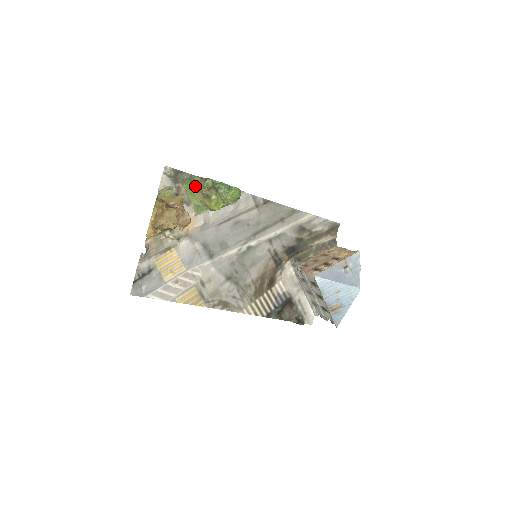
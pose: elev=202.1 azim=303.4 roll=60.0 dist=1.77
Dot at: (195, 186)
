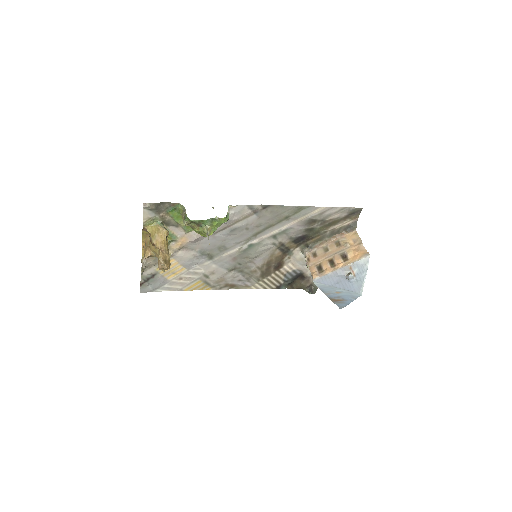
Dot at: (180, 212)
